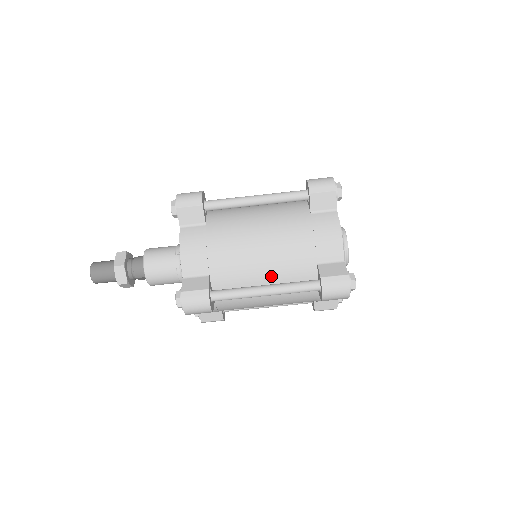
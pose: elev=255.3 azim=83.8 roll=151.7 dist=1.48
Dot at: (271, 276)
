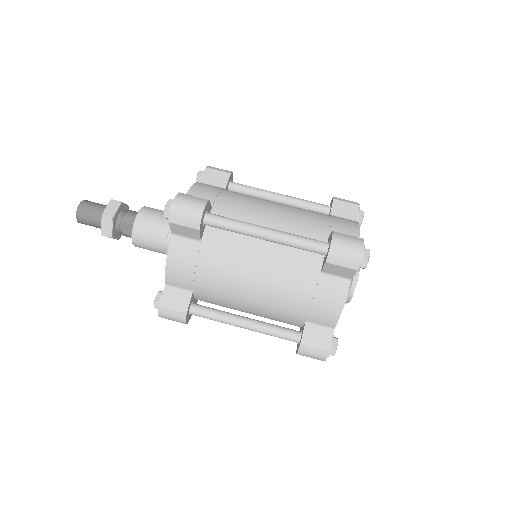
Dot at: occluded
